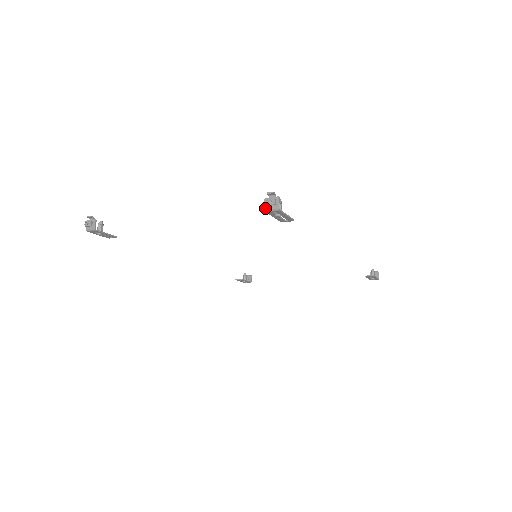
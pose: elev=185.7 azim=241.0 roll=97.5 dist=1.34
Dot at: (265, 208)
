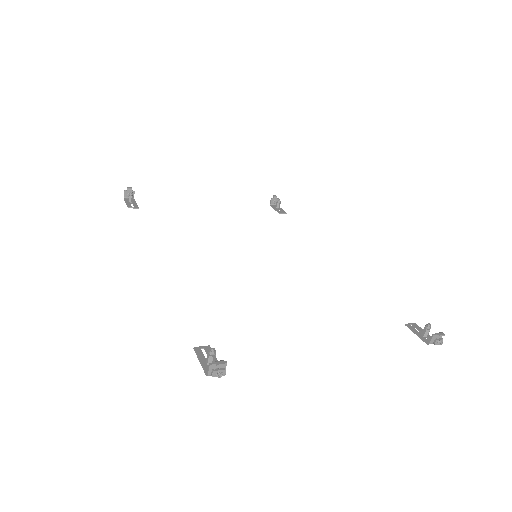
Dot at: (430, 343)
